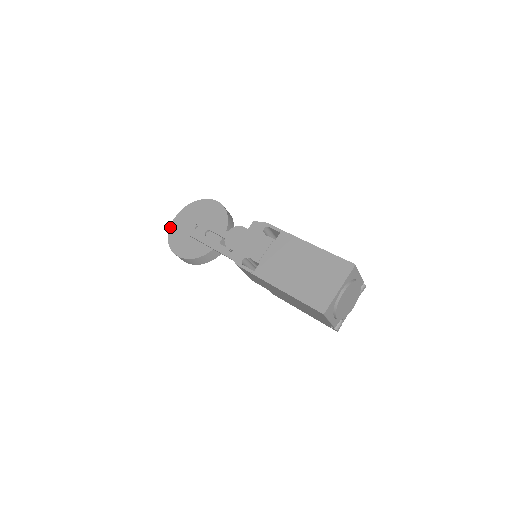
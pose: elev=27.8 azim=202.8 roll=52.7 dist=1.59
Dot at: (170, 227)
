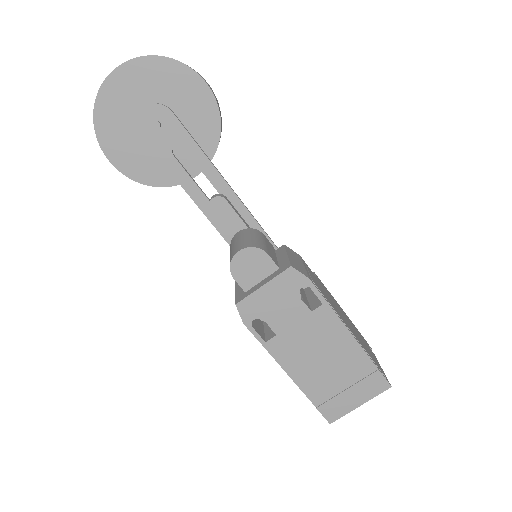
Dot at: (100, 90)
